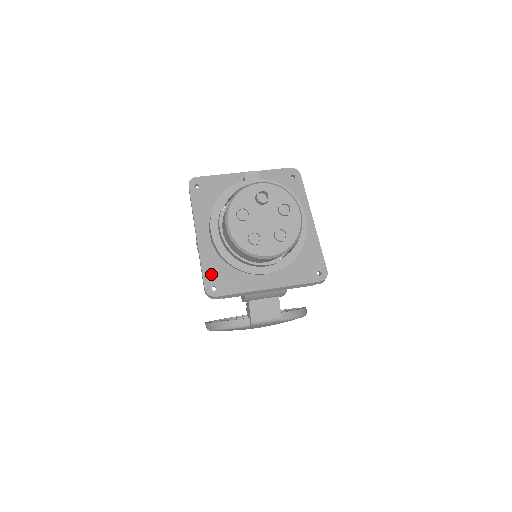
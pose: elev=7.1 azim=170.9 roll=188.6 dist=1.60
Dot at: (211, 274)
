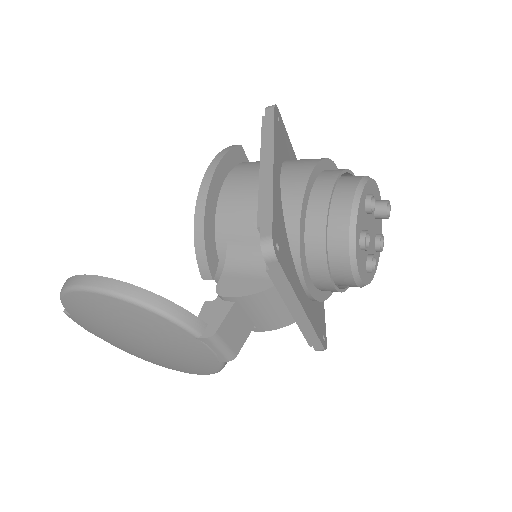
Dot at: (278, 225)
